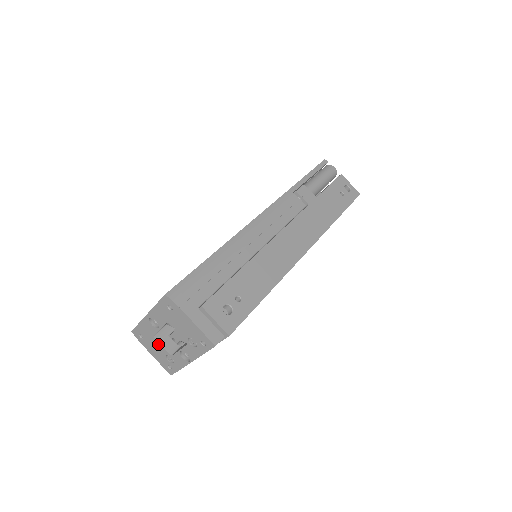
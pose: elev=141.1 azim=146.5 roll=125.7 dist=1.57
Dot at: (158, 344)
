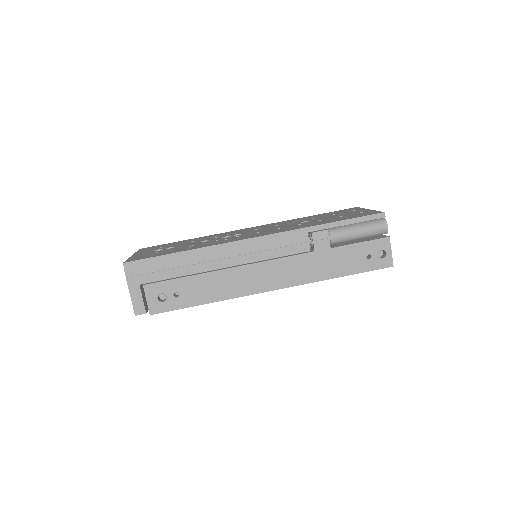
Dot at: occluded
